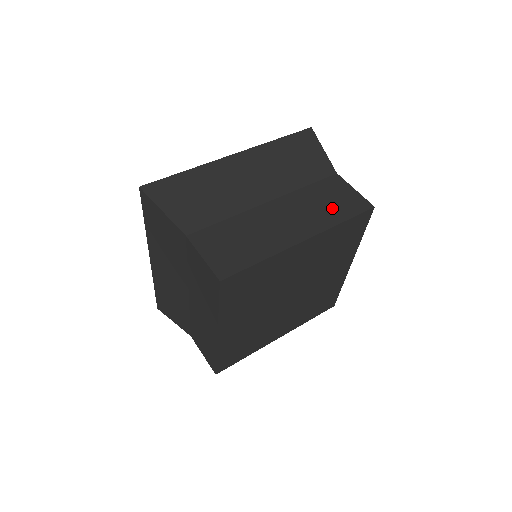
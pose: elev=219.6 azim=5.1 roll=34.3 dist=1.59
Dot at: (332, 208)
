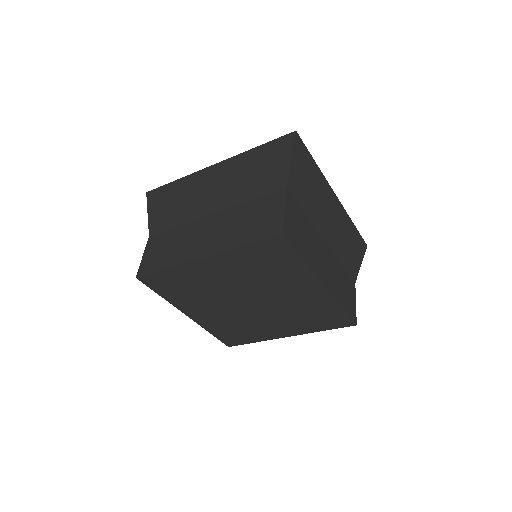
Dot at: (344, 293)
